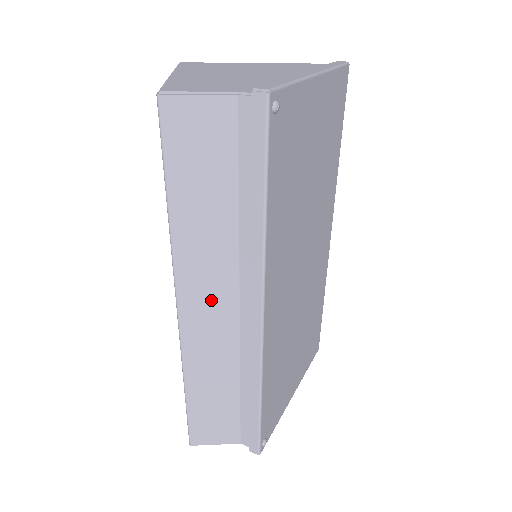
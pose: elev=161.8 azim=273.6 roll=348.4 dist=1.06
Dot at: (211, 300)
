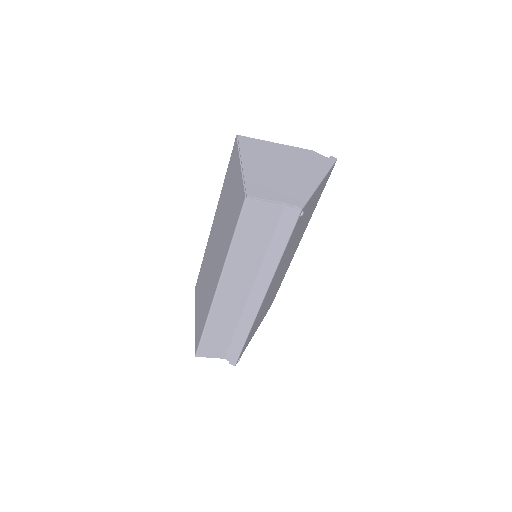
Dot at: (236, 288)
